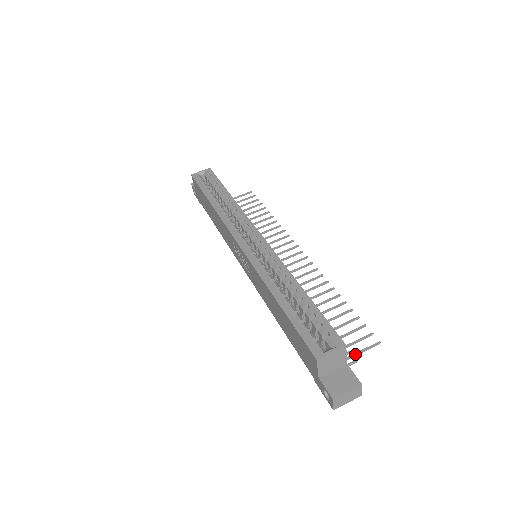
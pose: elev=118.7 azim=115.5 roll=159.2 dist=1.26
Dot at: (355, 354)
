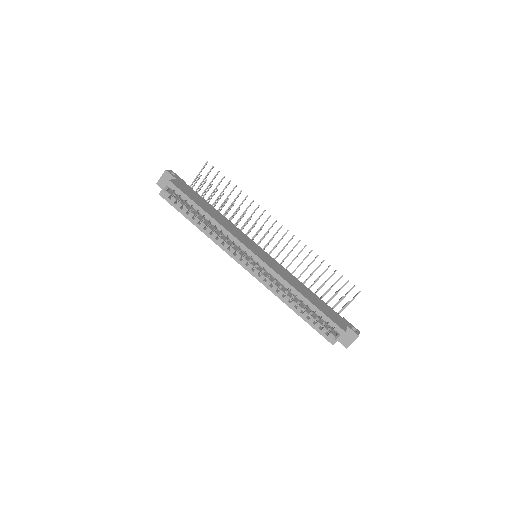
Dot at: (348, 304)
